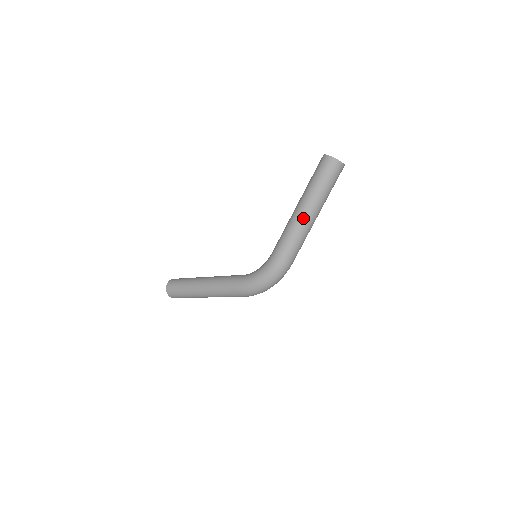
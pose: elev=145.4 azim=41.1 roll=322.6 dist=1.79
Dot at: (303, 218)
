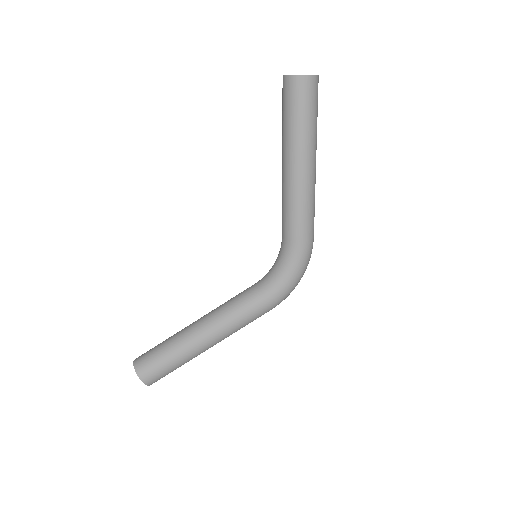
Dot at: (312, 177)
